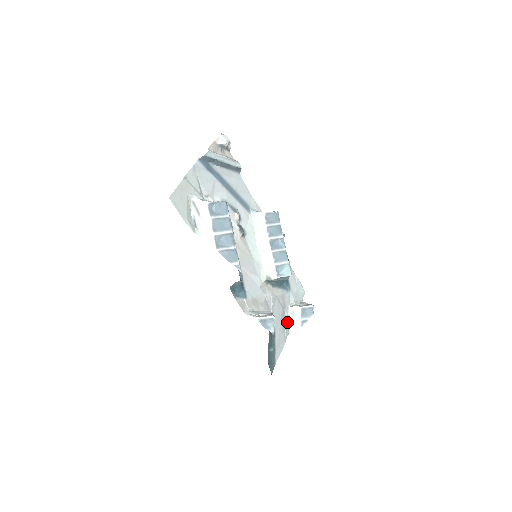
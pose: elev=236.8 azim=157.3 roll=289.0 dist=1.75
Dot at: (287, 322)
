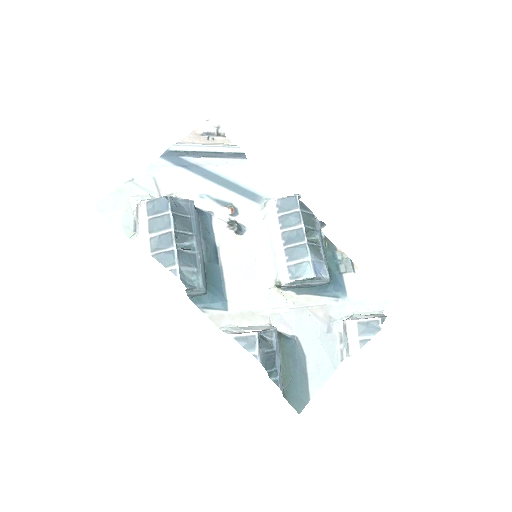
Dot at: (339, 342)
